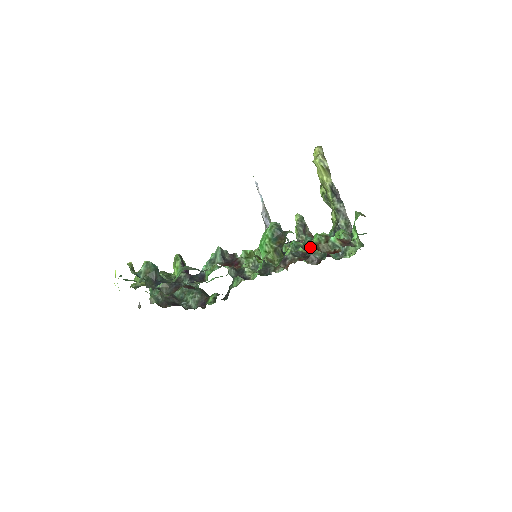
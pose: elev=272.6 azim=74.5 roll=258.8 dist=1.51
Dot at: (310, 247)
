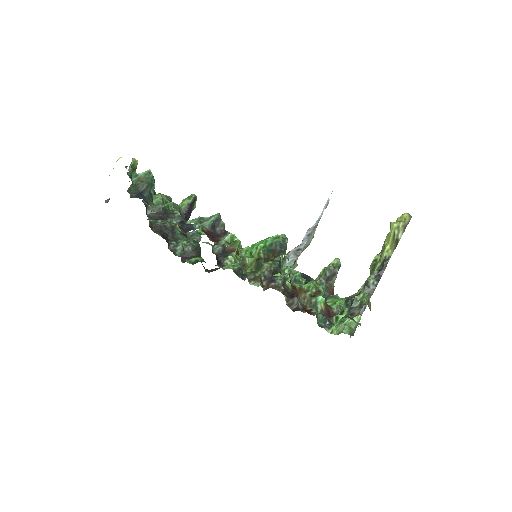
Dot at: occluded
